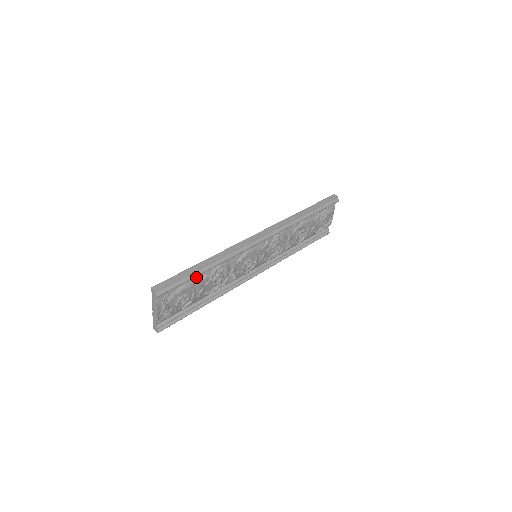
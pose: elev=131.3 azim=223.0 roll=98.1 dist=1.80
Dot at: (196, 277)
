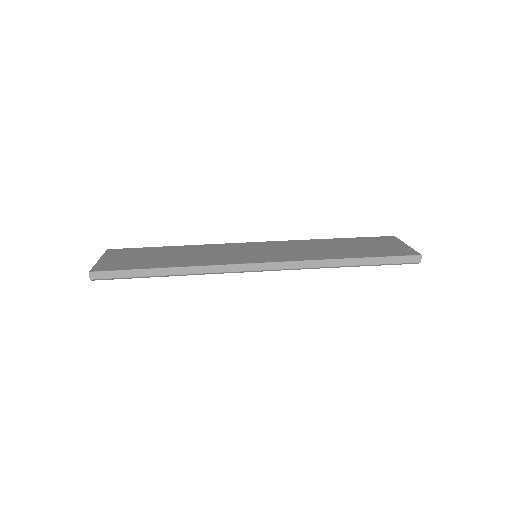
Dot at: occluded
